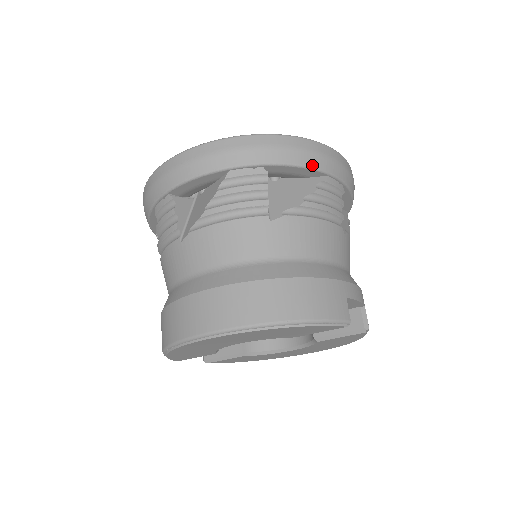
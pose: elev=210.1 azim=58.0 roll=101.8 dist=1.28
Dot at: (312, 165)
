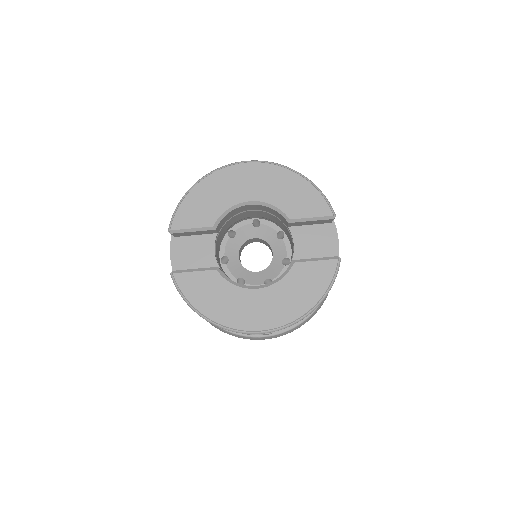
Dot at: occluded
